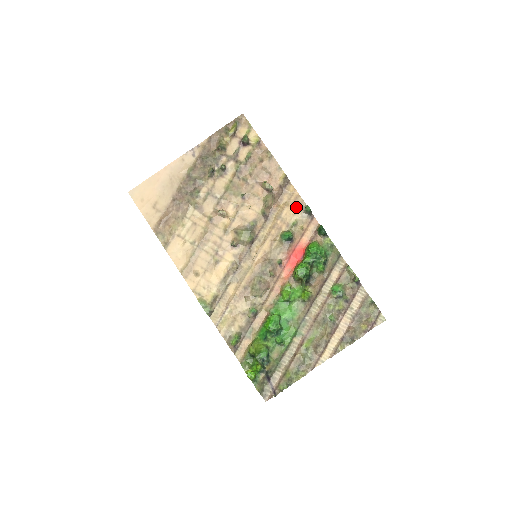
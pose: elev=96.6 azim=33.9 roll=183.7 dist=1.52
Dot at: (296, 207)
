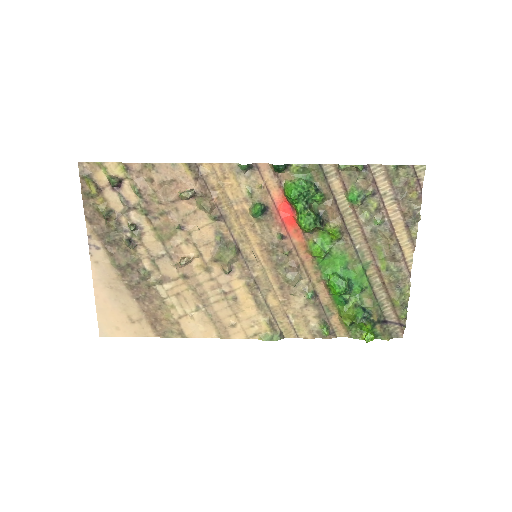
Dot at: (232, 177)
